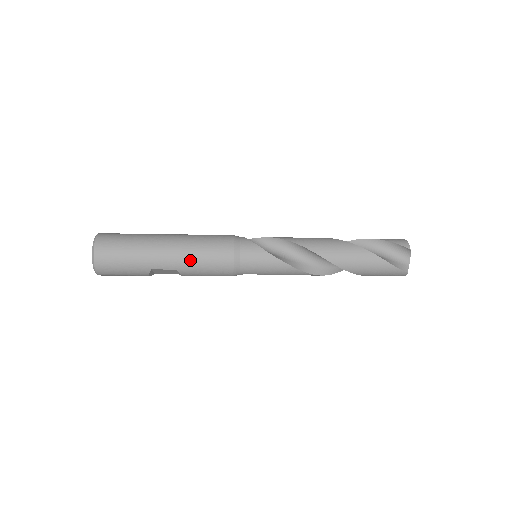
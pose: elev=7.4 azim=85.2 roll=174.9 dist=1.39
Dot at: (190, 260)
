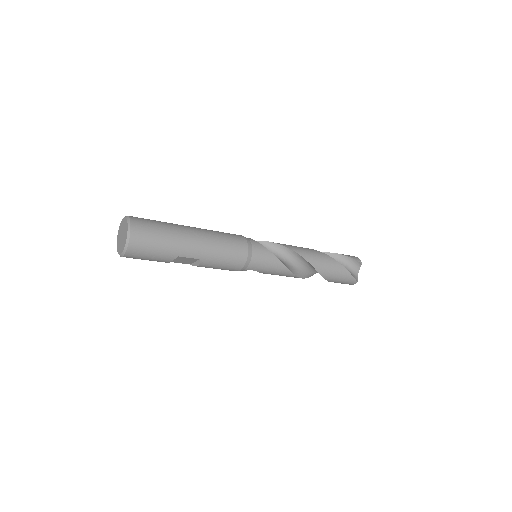
Dot at: (214, 252)
